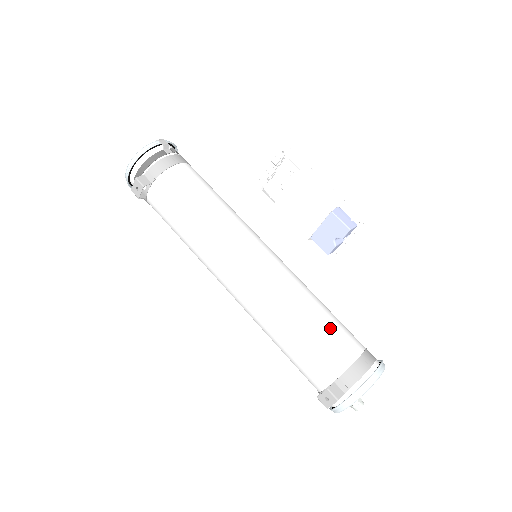
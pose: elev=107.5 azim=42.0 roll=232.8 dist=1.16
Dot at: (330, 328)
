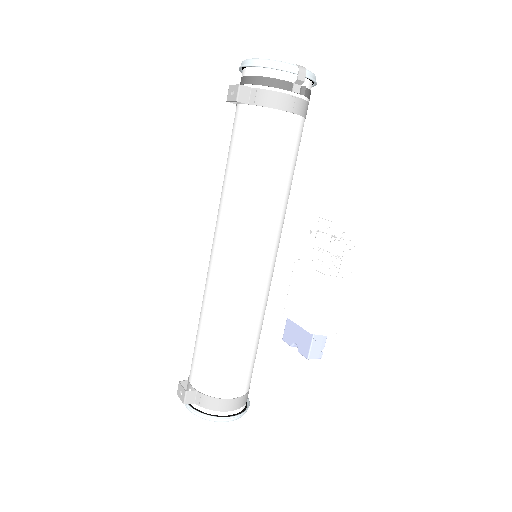
Dot at: (235, 364)
